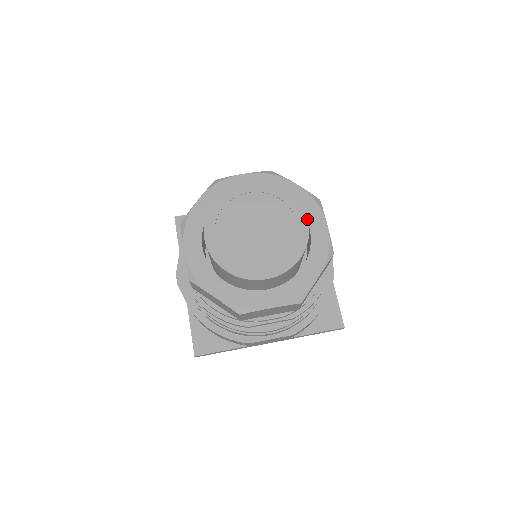
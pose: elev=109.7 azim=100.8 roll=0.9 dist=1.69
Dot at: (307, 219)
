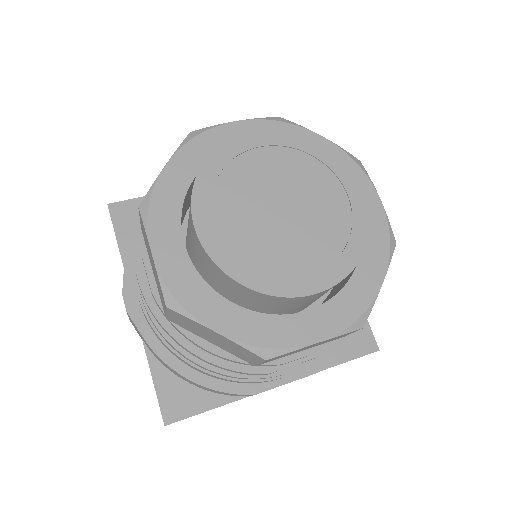
Dot at: (361, 188)
